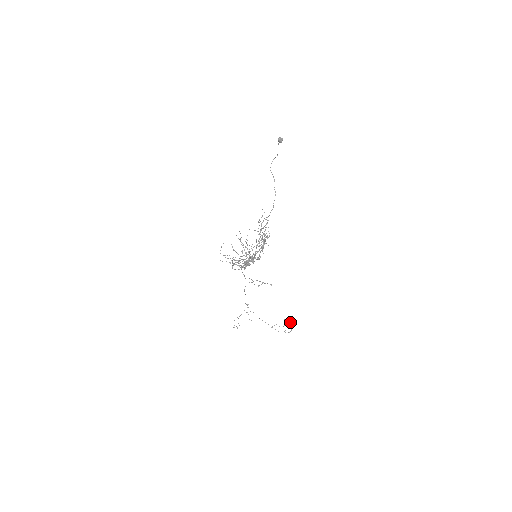
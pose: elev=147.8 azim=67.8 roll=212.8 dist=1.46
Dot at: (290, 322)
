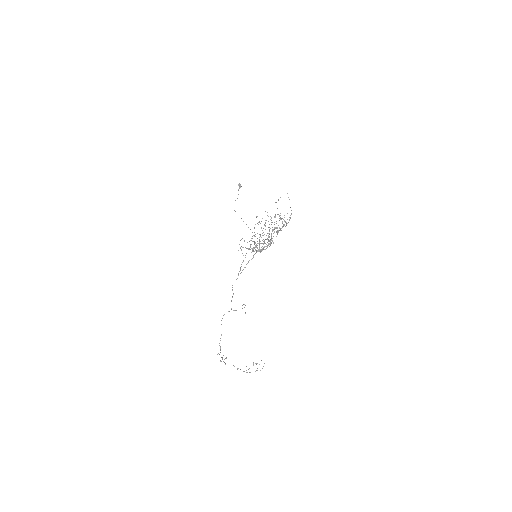
Dot at: (257, 363)
